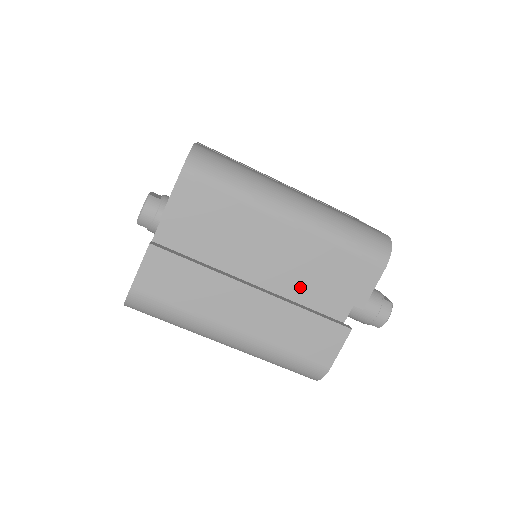
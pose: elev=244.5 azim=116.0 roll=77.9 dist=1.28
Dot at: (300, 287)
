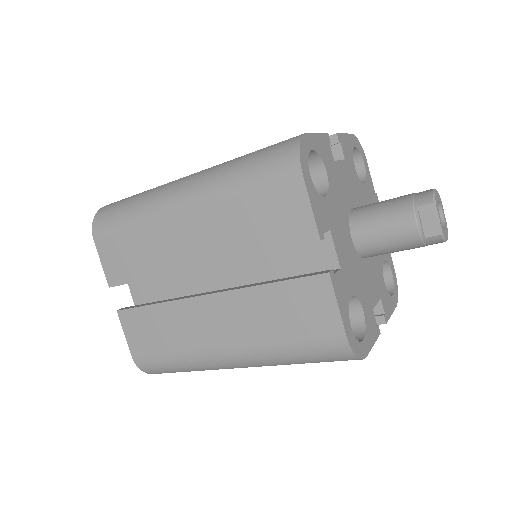
Dot at: occluded
